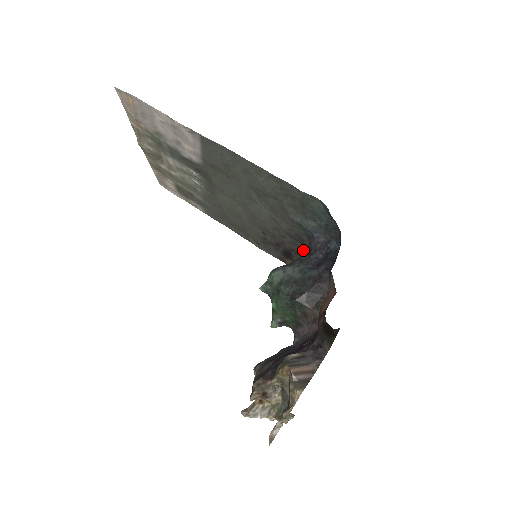
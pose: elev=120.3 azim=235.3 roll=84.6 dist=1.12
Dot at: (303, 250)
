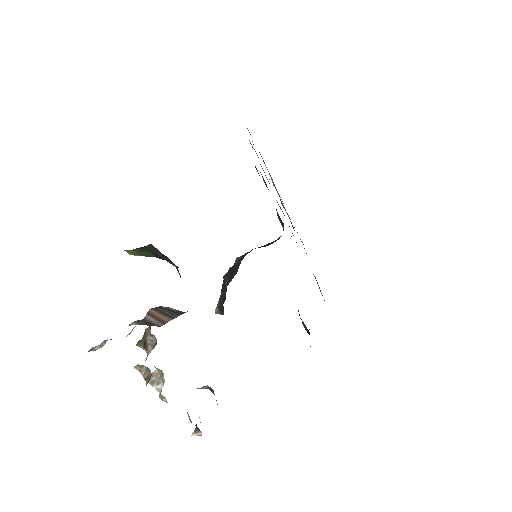
Dot at: occluded
